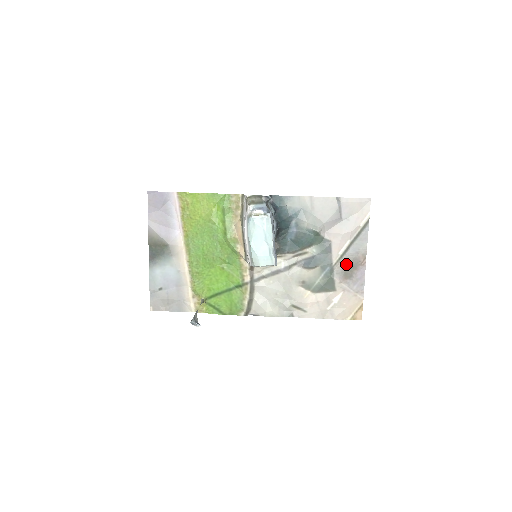
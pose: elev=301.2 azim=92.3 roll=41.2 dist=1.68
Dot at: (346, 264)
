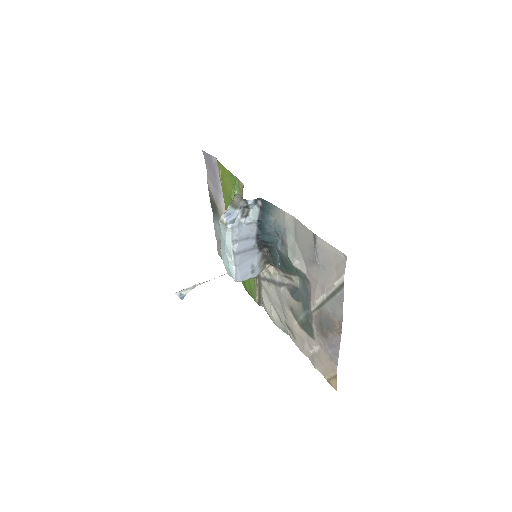
Dot at: (322, 319)
